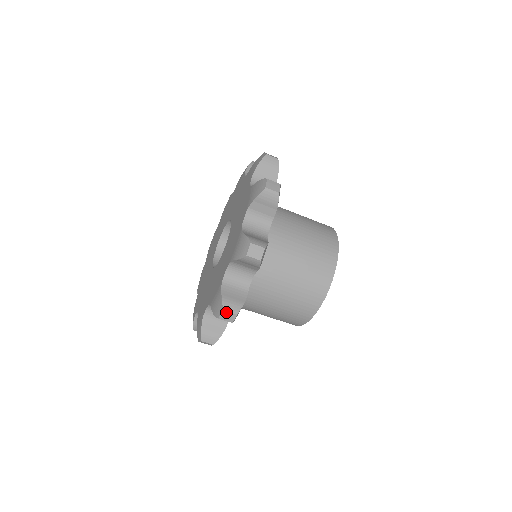
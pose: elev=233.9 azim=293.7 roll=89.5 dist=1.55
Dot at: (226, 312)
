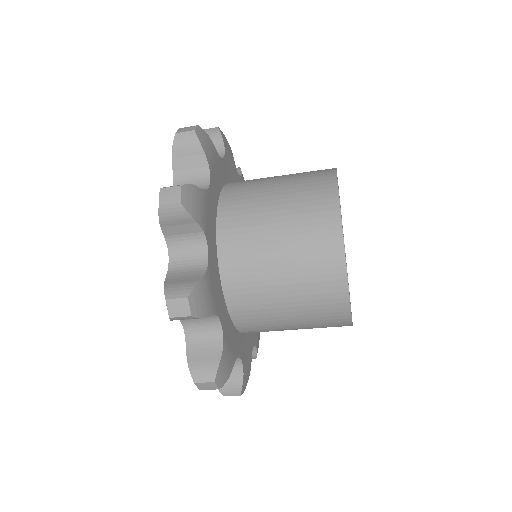
Dot at: (171, 301)
